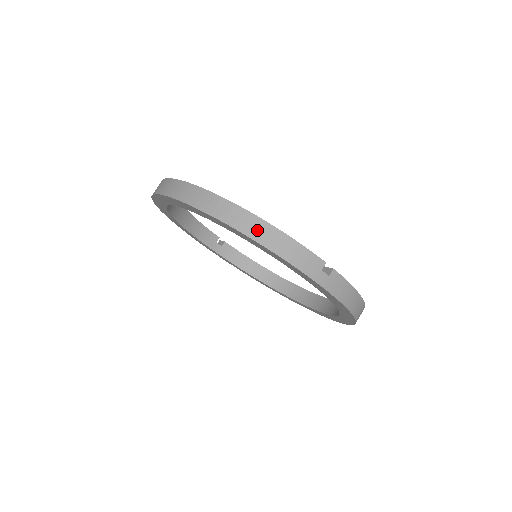
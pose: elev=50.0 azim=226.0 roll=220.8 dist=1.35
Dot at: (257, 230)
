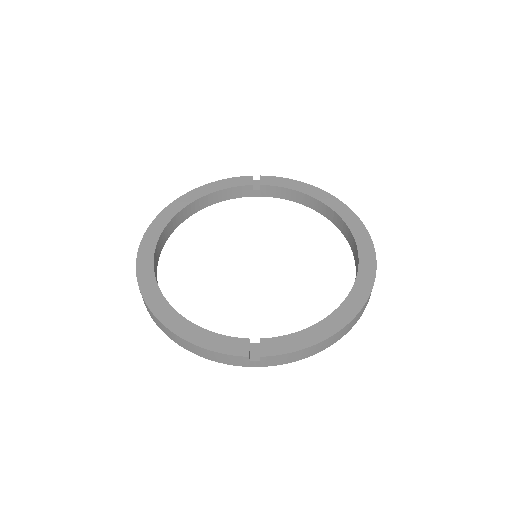
Dot at: (183, 344)
